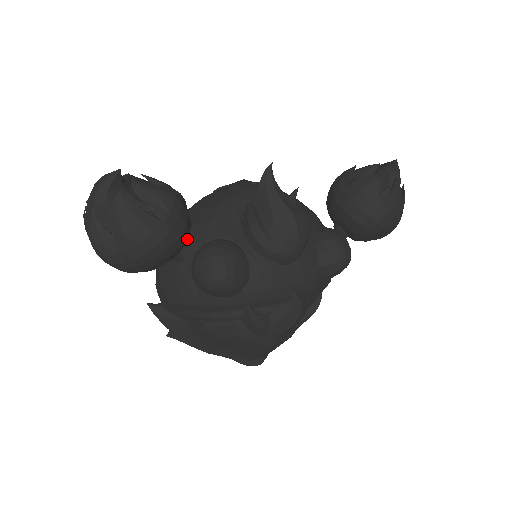
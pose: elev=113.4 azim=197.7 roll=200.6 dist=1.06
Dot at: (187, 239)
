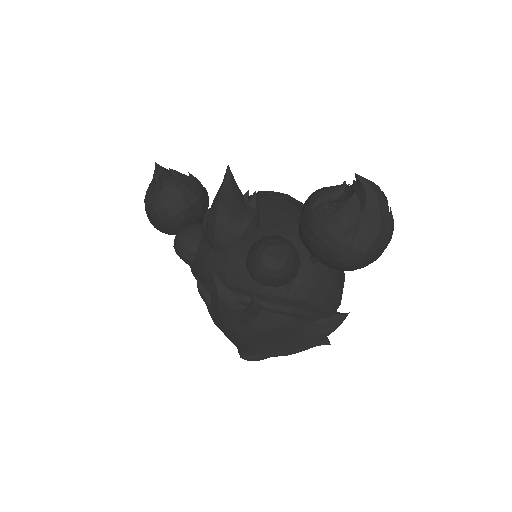
Dot at: (181, 215)
